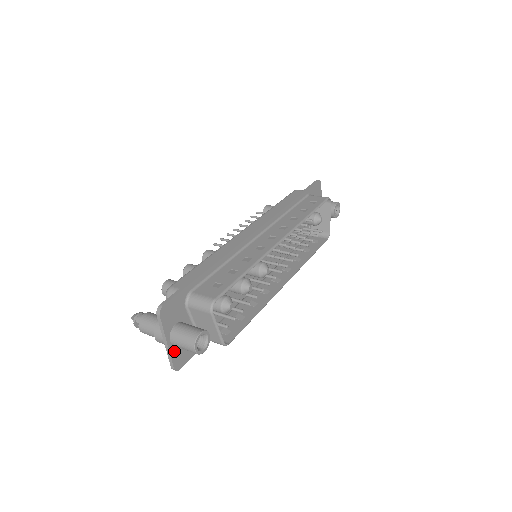
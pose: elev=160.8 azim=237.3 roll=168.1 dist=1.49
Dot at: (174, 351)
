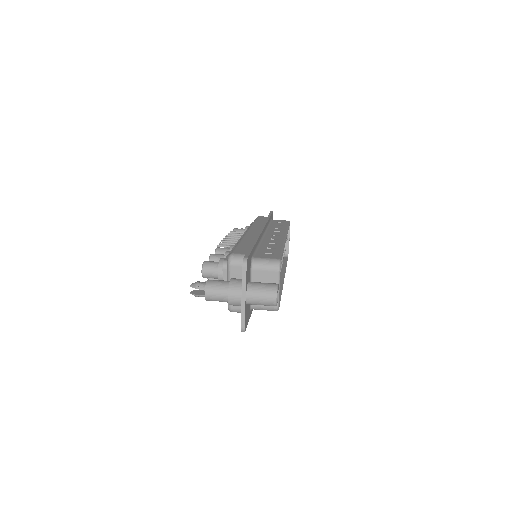
Dot at: (245, 309)
